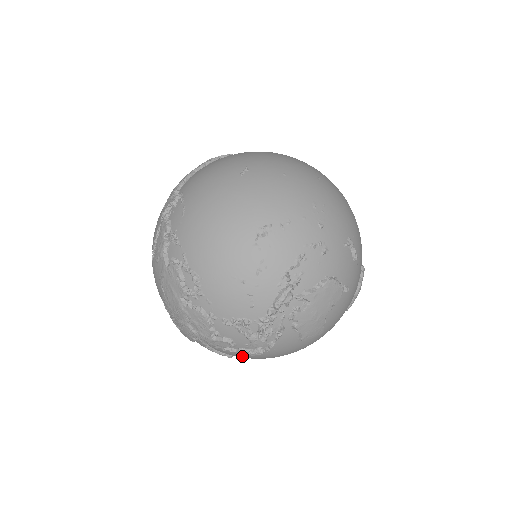
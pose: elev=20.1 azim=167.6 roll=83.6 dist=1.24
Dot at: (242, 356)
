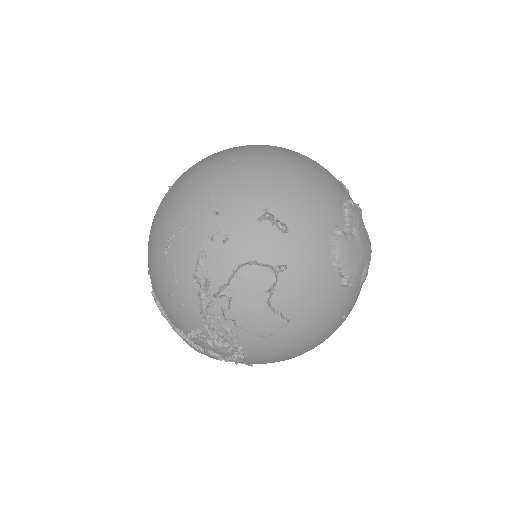
Dot at: (236, 364)
